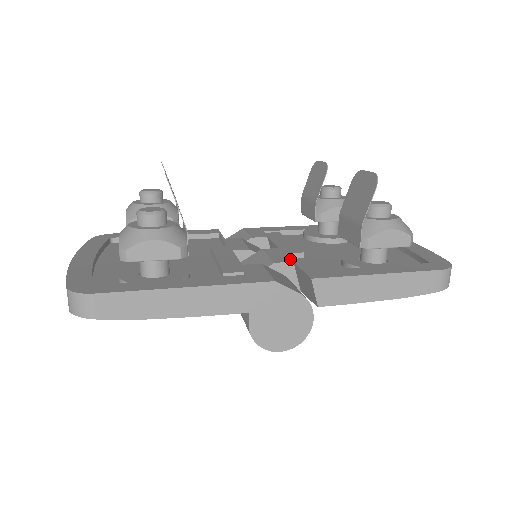
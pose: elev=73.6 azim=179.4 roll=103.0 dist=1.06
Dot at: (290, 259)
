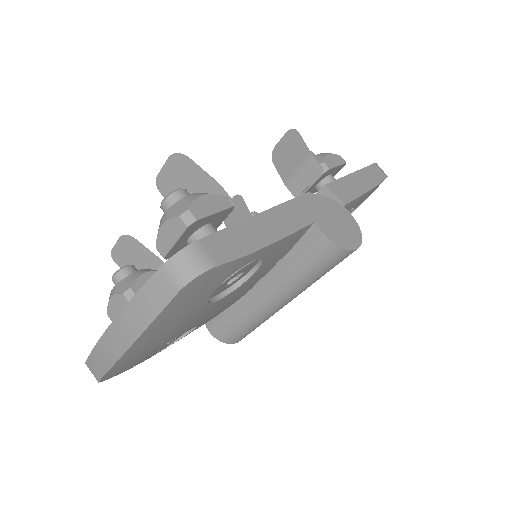
Dot at: occluded
